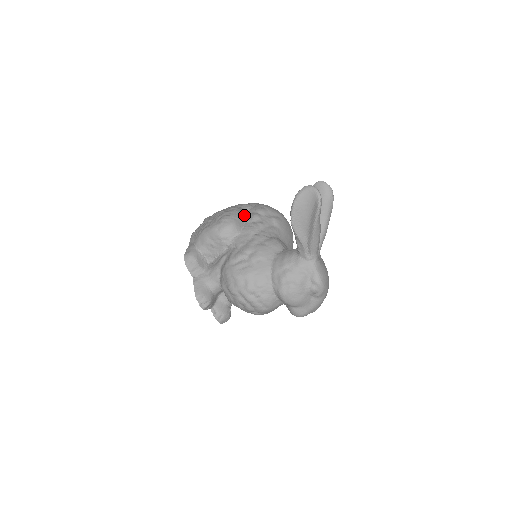
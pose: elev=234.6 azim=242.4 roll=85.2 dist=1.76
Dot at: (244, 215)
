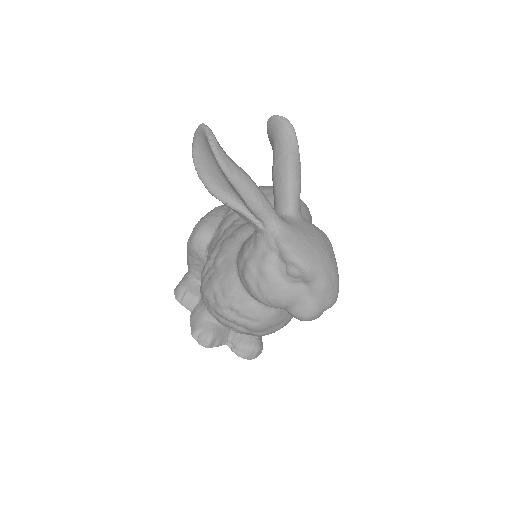
Dot at: (224, 211)
